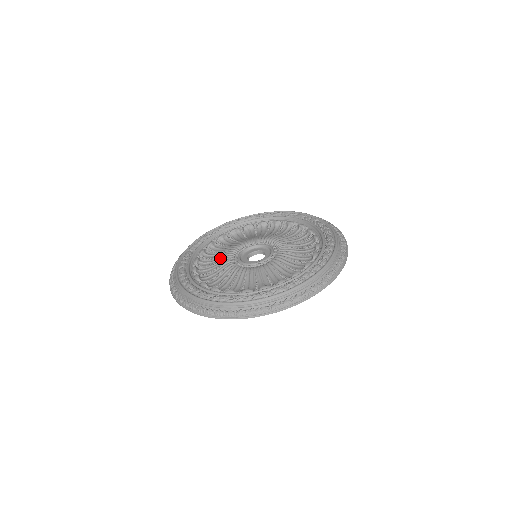
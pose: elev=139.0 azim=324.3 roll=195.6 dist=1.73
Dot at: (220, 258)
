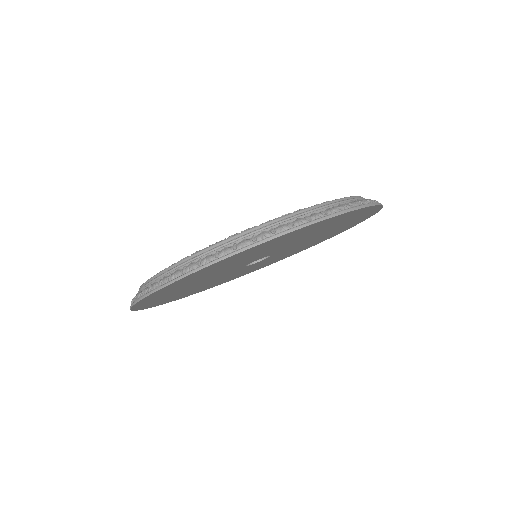
Dot at: occluded
